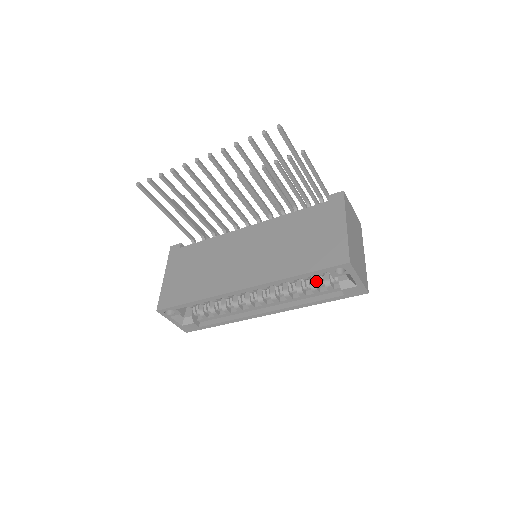
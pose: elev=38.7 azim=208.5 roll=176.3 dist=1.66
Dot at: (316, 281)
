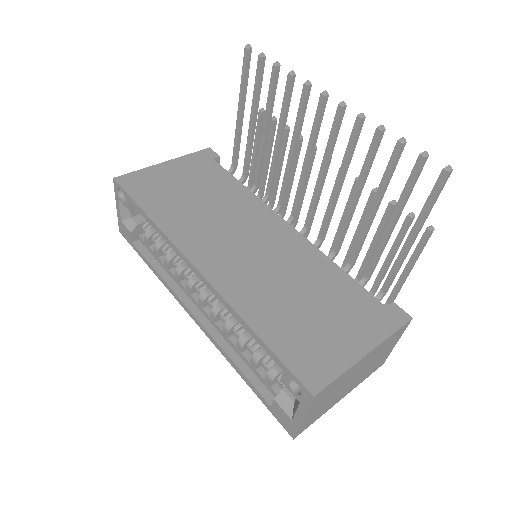
Dot at: (267, 356)
